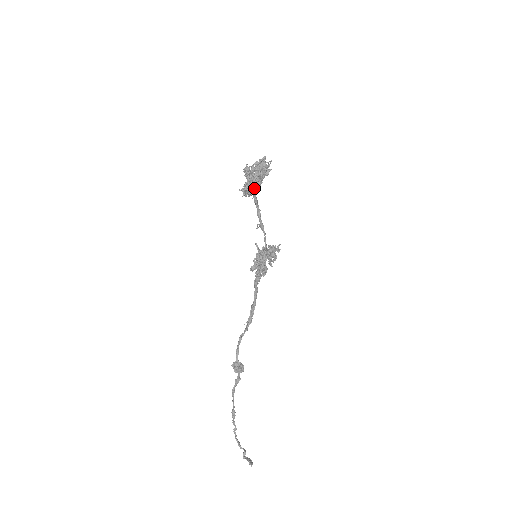
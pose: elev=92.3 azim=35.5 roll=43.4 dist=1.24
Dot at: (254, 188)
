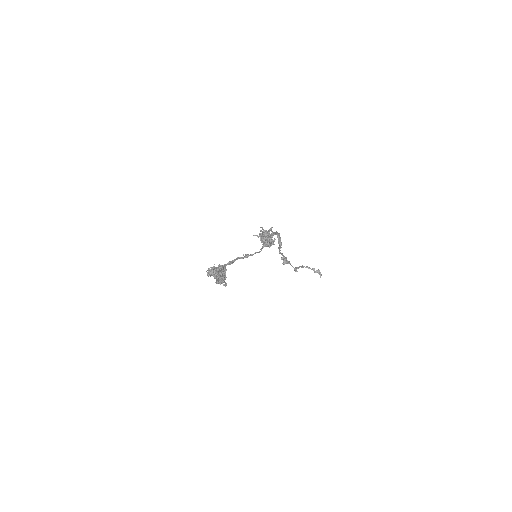
Dot at: (222, 281)
